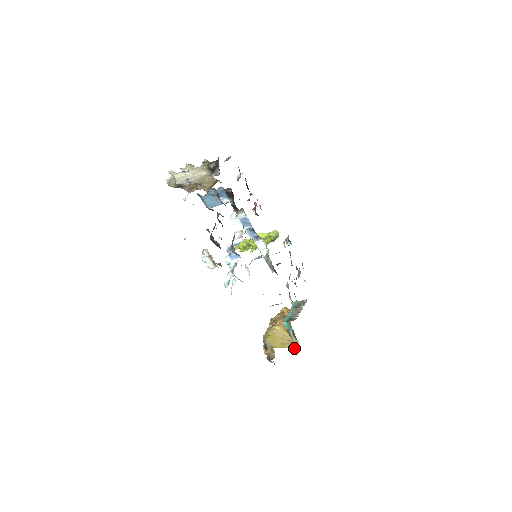
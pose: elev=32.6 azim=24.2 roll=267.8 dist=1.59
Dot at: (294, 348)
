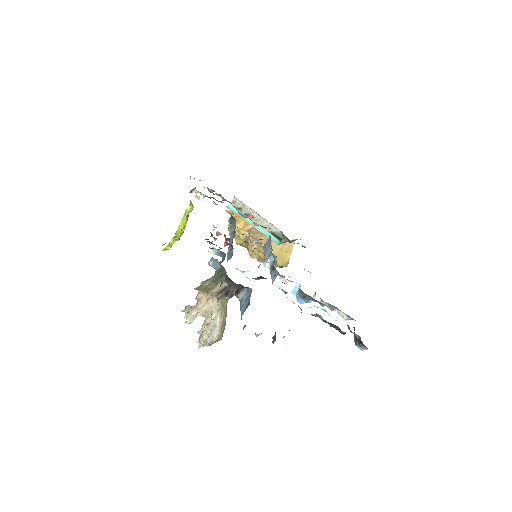
Dot at: occluded
